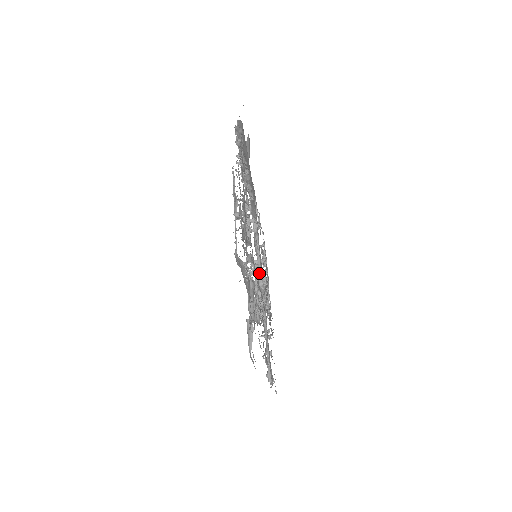
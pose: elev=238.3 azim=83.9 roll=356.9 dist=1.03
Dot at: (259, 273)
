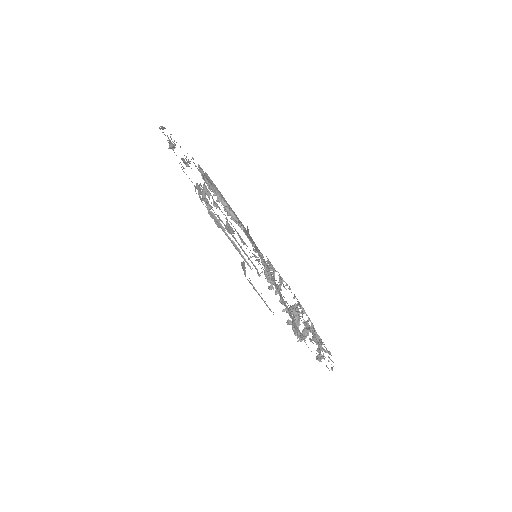
Dot at: (265, 269)
